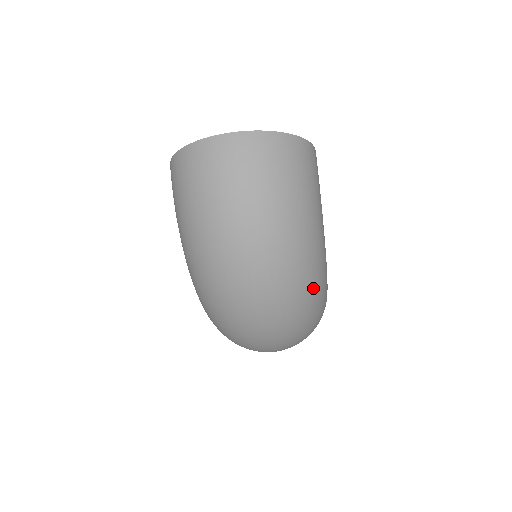
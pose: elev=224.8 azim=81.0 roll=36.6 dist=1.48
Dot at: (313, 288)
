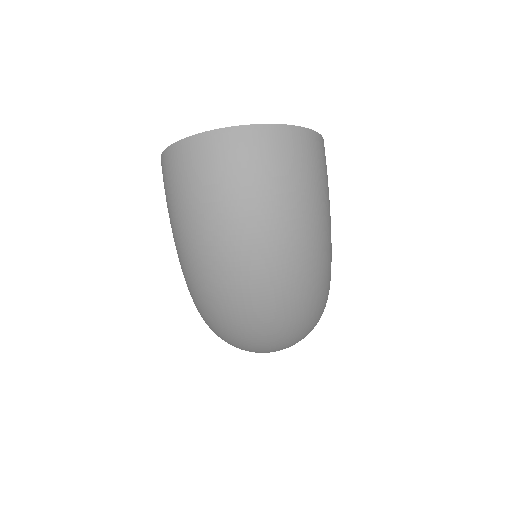
Dot at: (320, 292)
